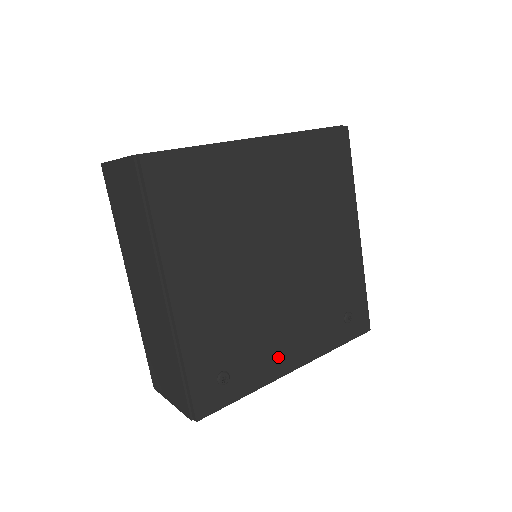
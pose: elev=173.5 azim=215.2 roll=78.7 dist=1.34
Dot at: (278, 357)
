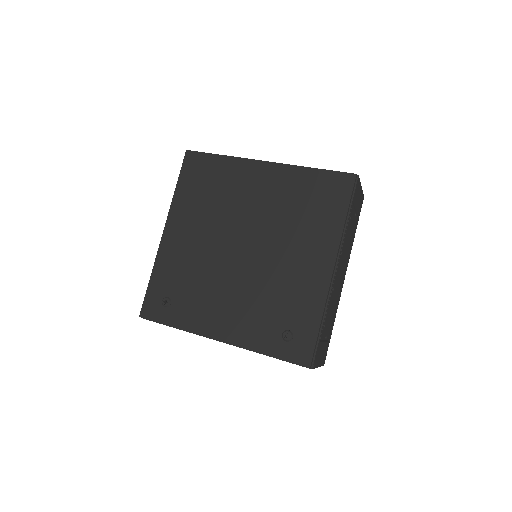
Dot at: (209, 319)
